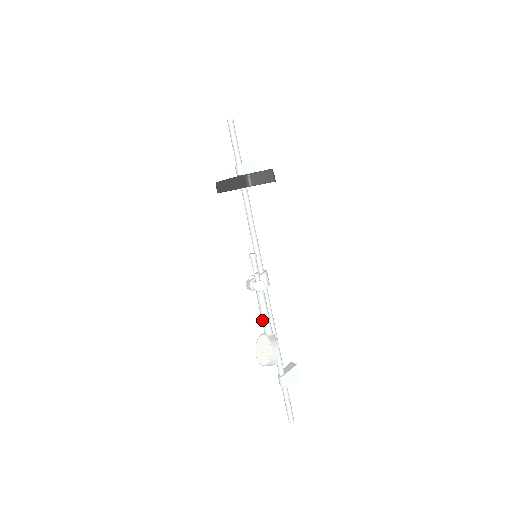
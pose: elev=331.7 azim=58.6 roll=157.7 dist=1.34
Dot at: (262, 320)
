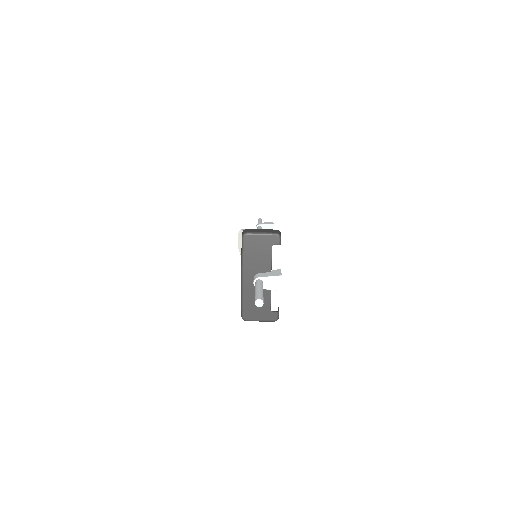
Dot at: occluded
